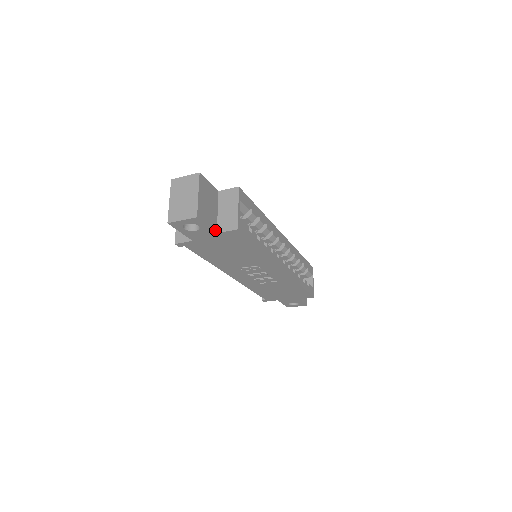
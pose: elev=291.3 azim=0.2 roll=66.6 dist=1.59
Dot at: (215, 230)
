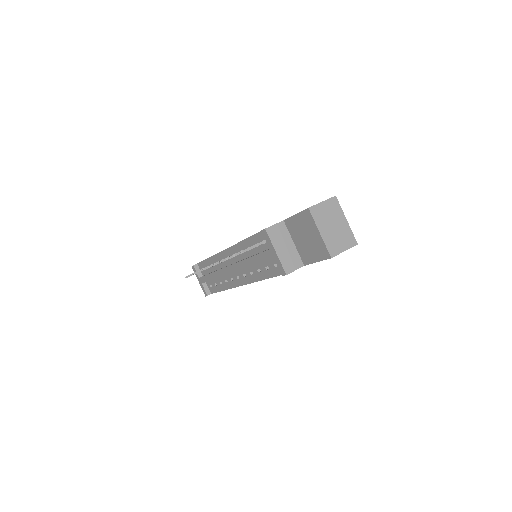
Dot at: occluded
